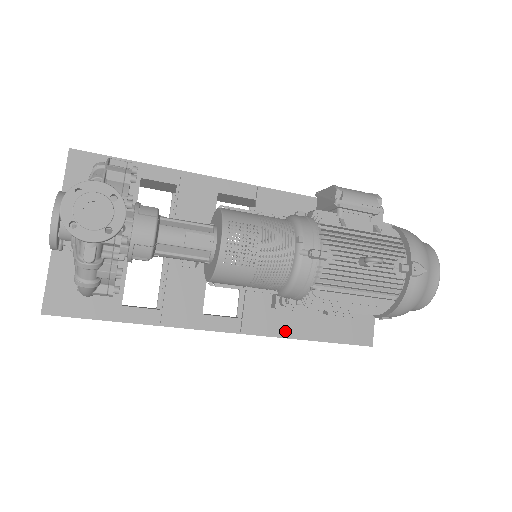
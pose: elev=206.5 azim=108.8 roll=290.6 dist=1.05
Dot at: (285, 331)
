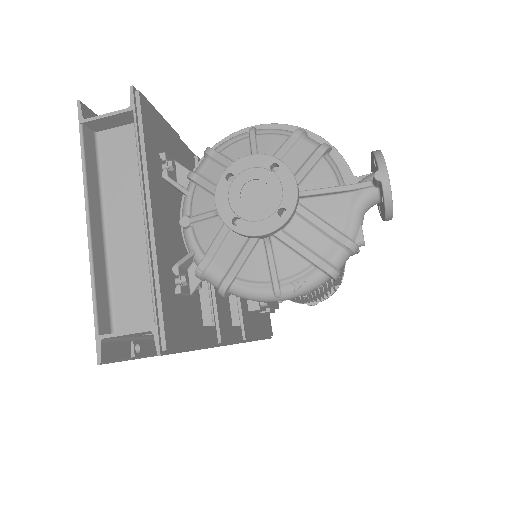
Dot at: (255, 333)
